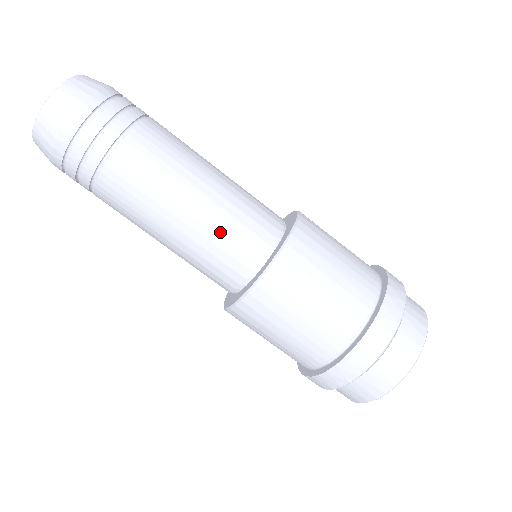
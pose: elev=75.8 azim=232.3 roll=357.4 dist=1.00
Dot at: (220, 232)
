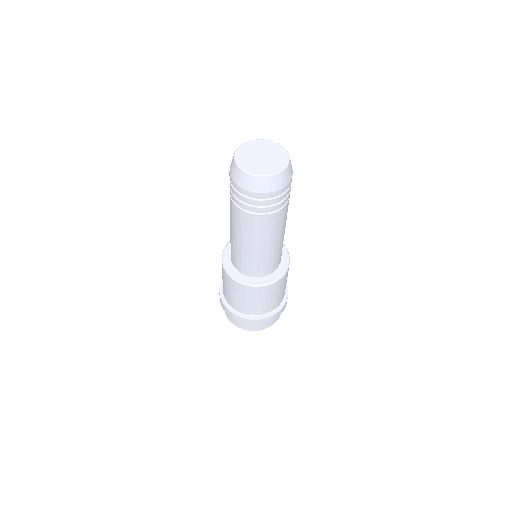
Dot at: (247, 259)
